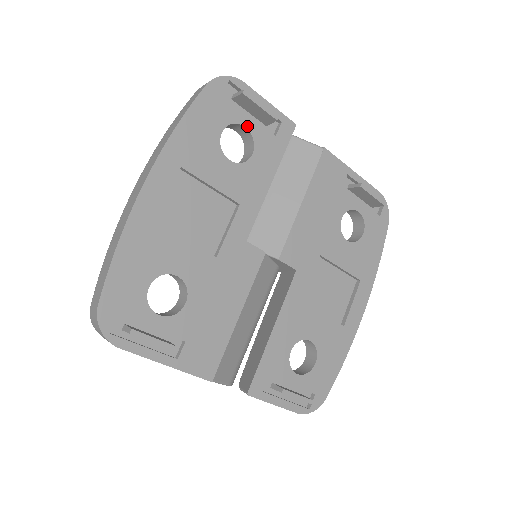
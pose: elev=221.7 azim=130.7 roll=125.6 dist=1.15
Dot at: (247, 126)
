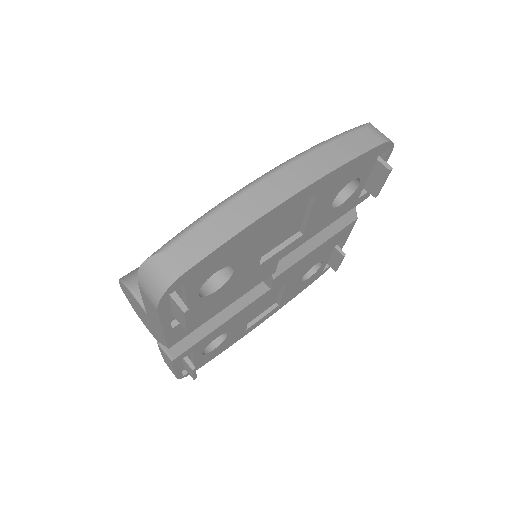
Dot at: (360, 184)
